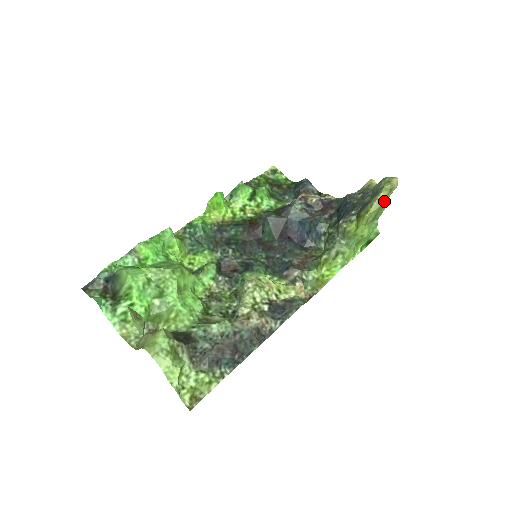
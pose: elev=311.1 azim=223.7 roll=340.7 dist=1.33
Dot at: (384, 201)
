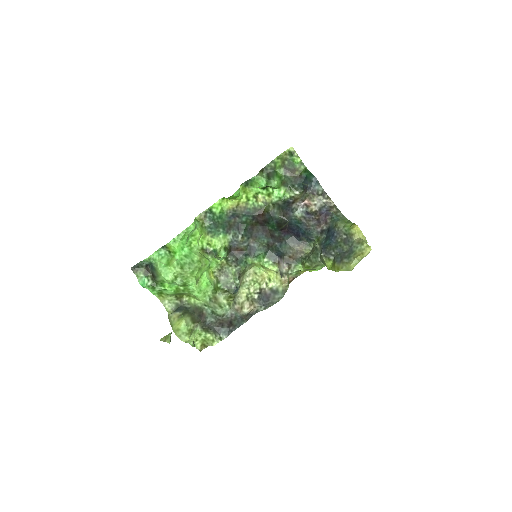
Dot at: (351, 270)
